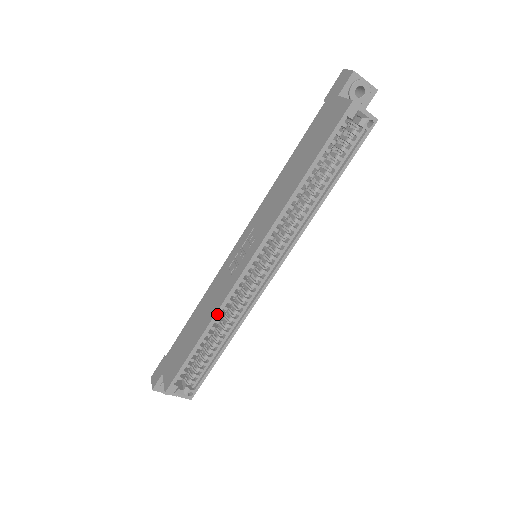
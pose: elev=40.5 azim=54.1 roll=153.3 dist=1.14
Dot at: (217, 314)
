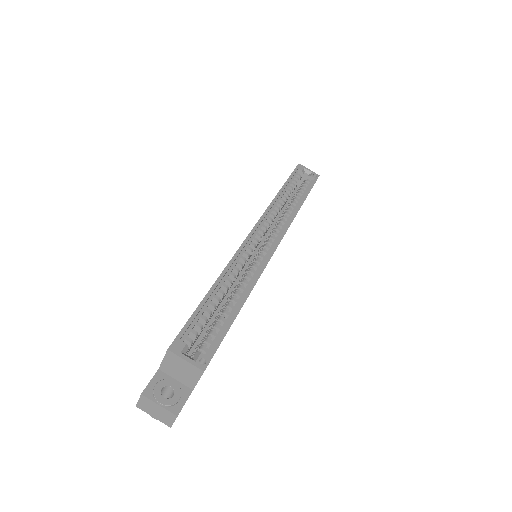
Dot at: (228, 267)
